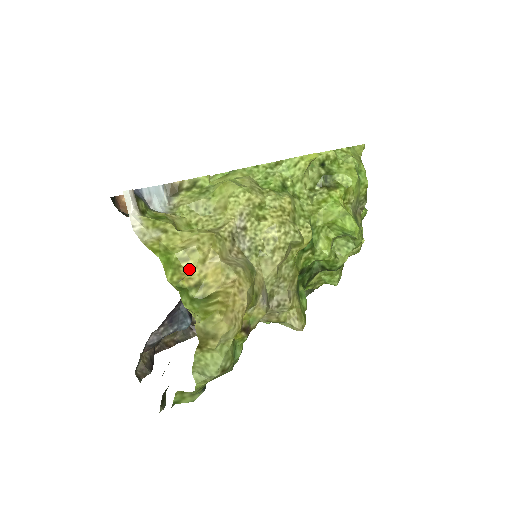
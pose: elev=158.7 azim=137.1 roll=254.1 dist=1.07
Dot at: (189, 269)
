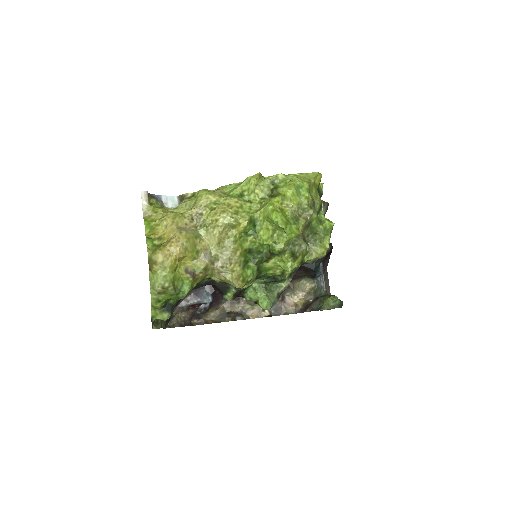
Dot at: (158, 230)
